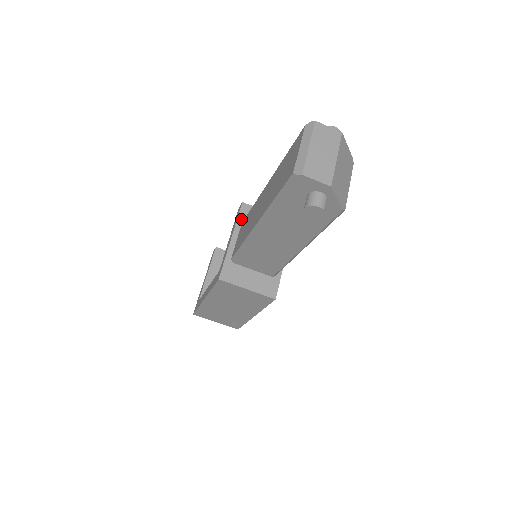
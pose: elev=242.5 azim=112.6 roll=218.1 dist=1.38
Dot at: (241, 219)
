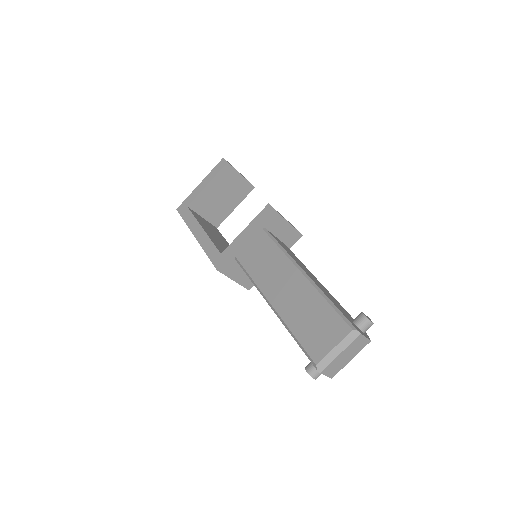
Dot at: (264, 225)
